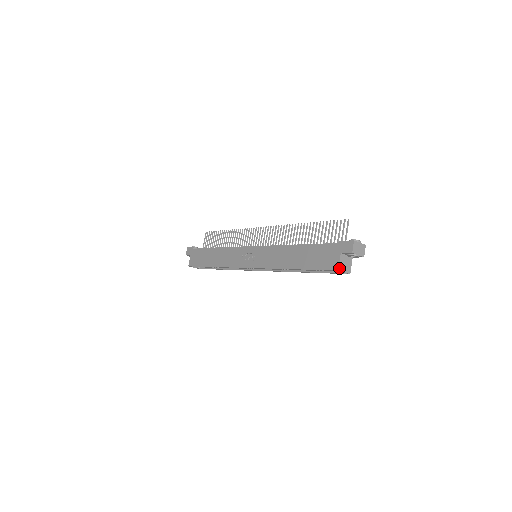
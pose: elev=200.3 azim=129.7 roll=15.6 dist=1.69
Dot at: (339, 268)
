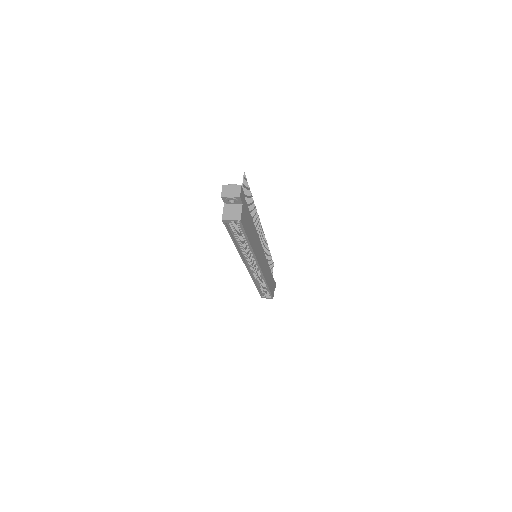
Dot at: (223, 217)
